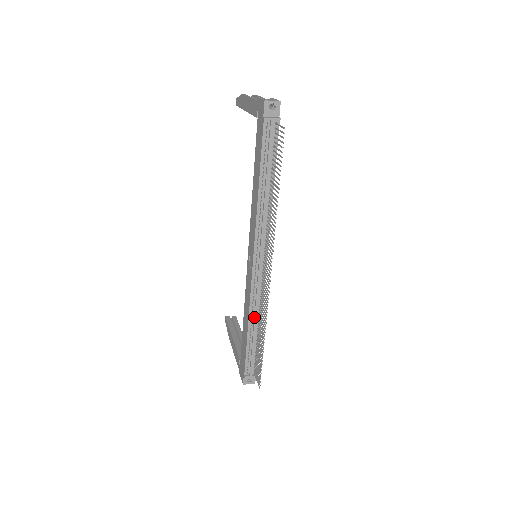
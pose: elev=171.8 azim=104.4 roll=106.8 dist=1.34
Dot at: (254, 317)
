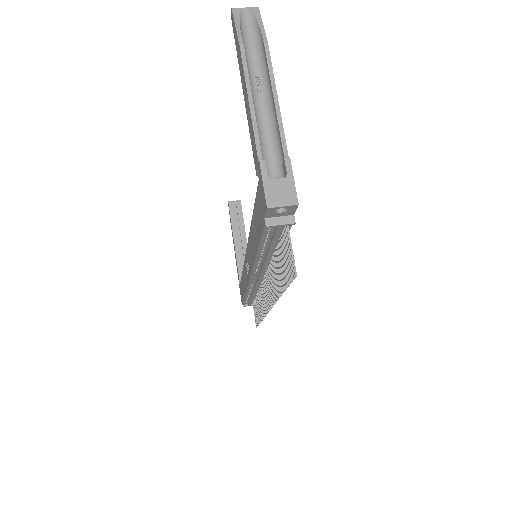
Dot at: (252, 294)
